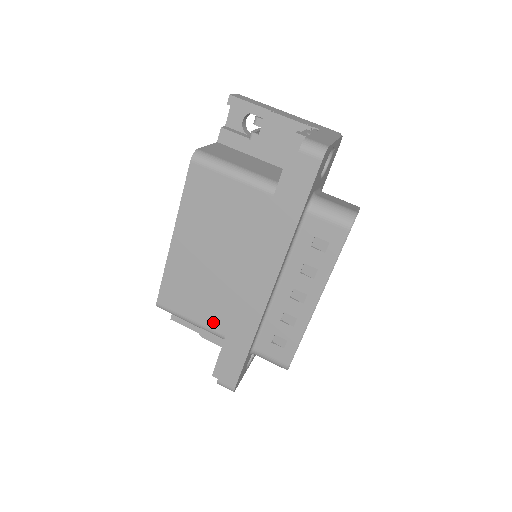
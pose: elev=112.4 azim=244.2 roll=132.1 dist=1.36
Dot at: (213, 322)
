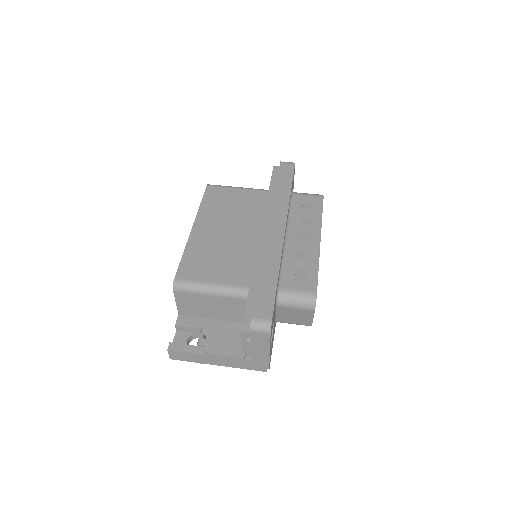
Dot at: (235, 278)
